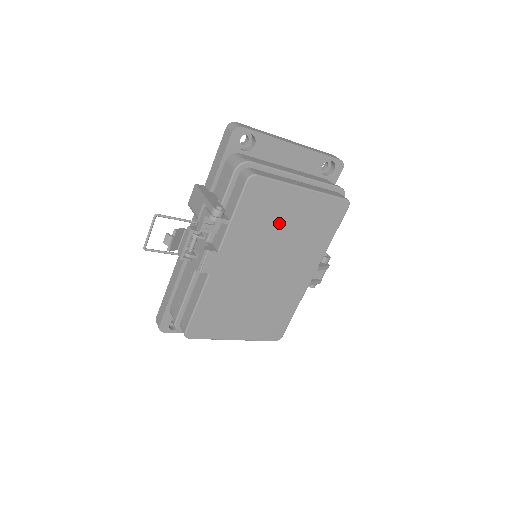
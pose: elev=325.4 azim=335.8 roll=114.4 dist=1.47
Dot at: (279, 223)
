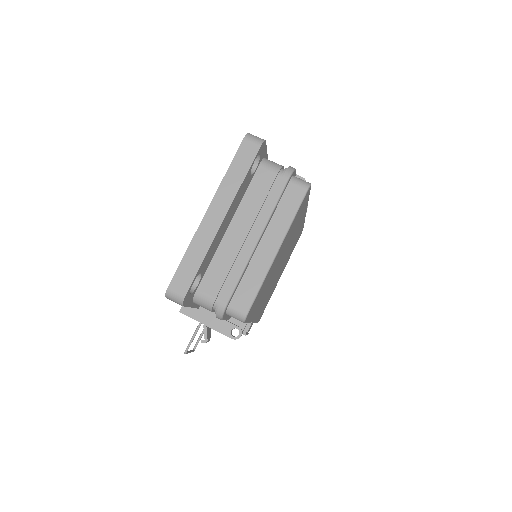
Dot at: (274, 269)
